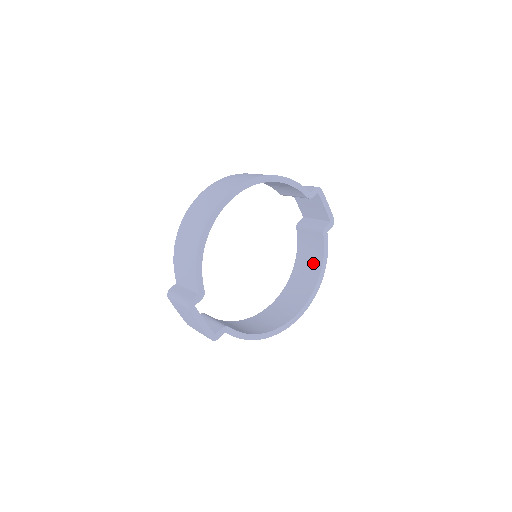
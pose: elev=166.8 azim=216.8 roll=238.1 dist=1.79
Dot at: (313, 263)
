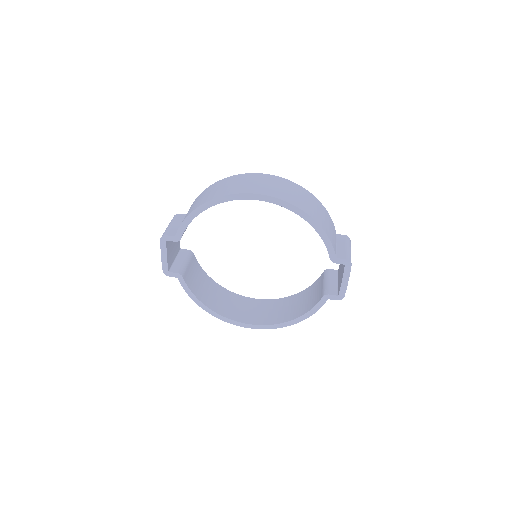
Dot at: (301, 307)
